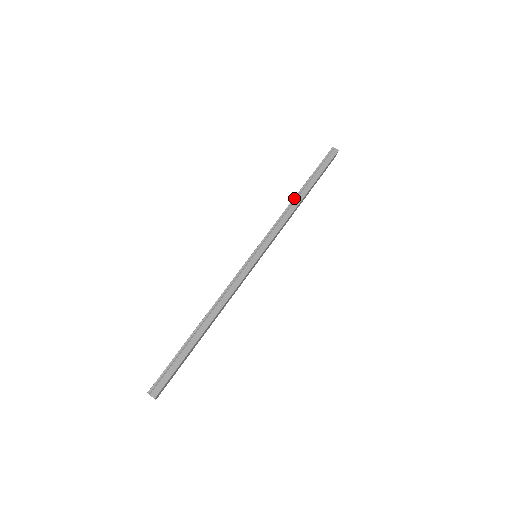
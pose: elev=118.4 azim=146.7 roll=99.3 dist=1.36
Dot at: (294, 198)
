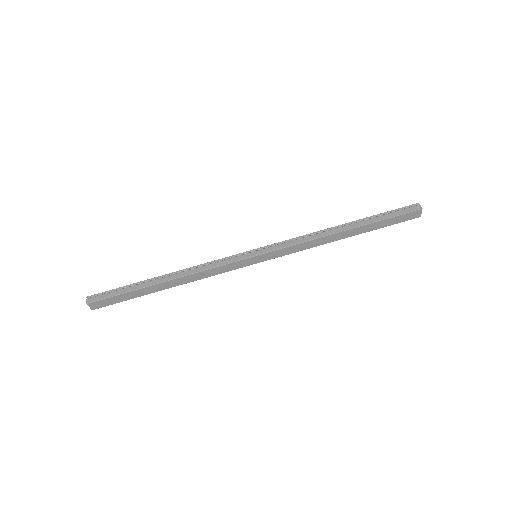
Dot at: (333, 227)
